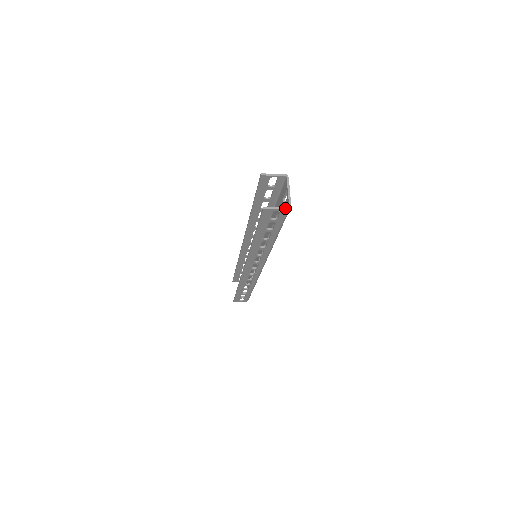
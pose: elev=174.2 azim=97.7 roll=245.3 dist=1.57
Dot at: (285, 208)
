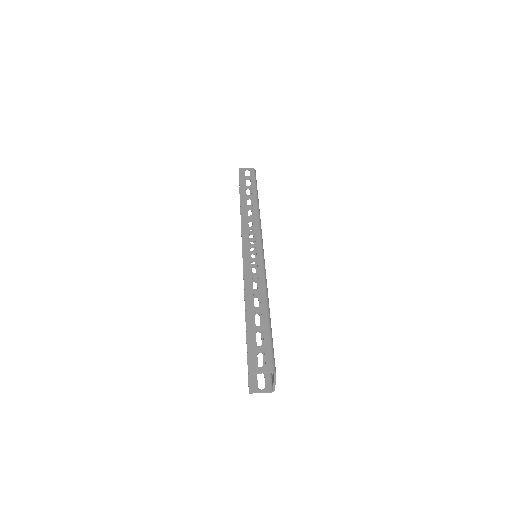
Dot at: (269, 392)
